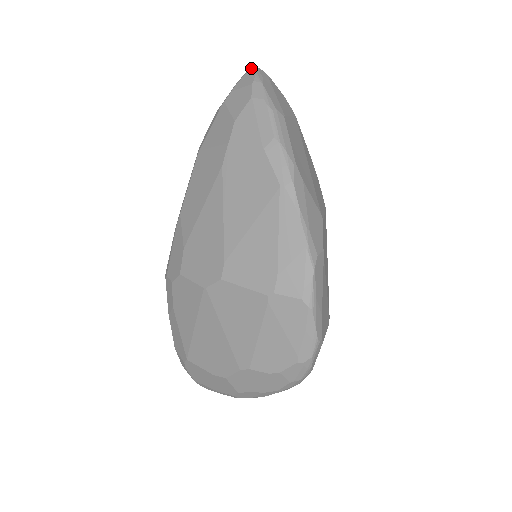
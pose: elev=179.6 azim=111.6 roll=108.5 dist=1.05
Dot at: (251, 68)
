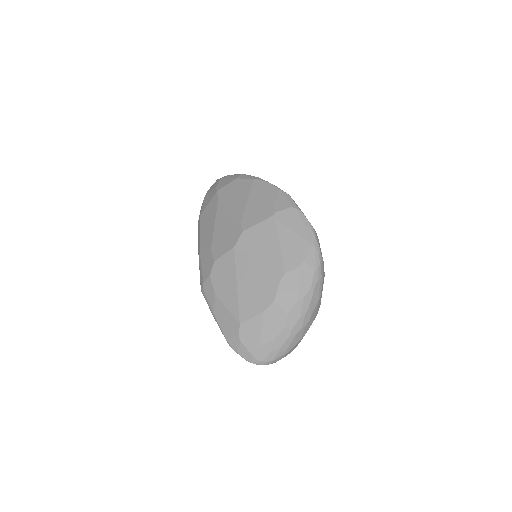
Dot at: occluded
